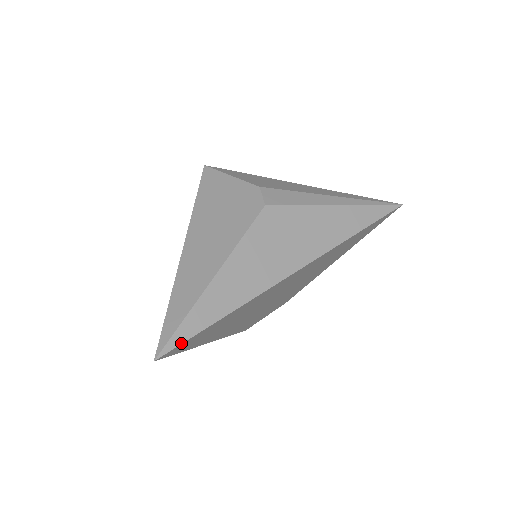
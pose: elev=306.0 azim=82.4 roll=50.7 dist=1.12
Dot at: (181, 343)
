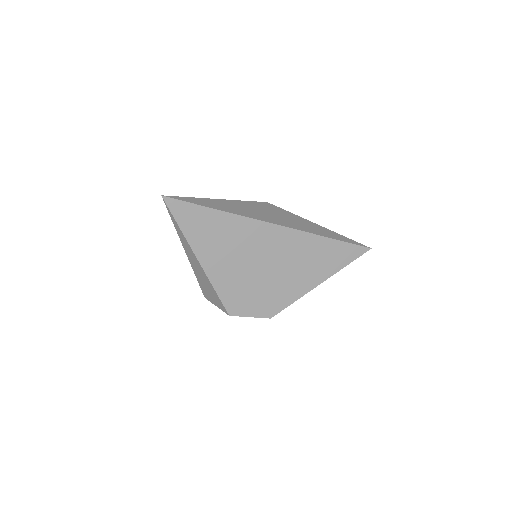
Dot at: (181, 200)
